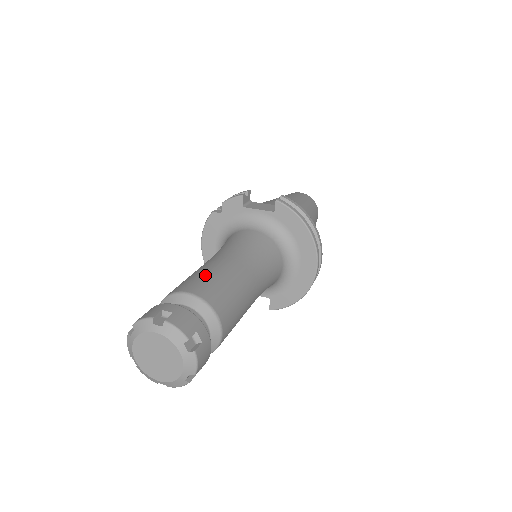
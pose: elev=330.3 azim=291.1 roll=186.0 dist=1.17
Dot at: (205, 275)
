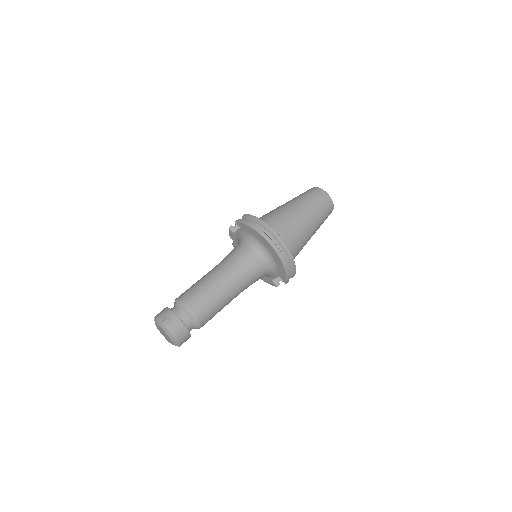
Dot at: (191, 286)
